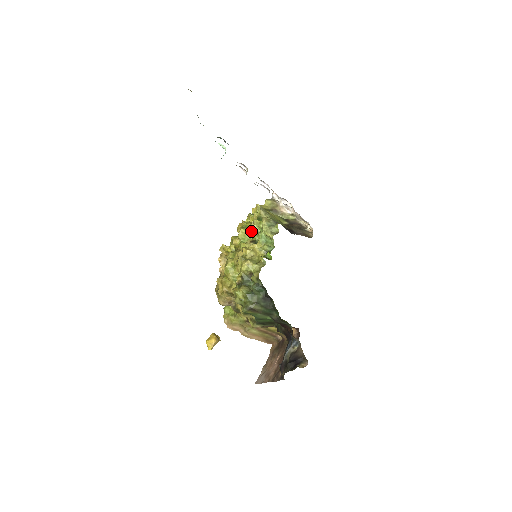
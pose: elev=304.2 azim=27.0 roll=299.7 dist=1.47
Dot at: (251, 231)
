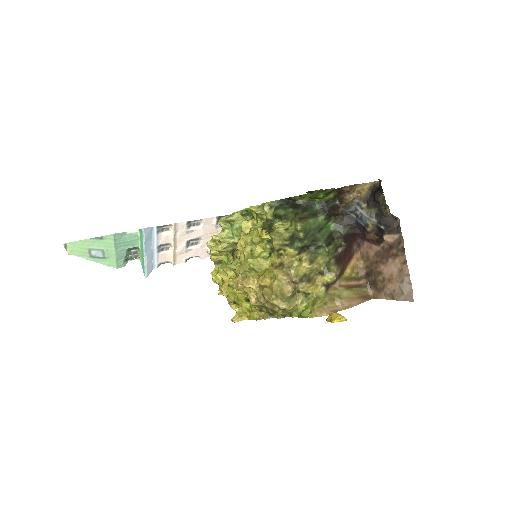
Dot at: (230, 264)
